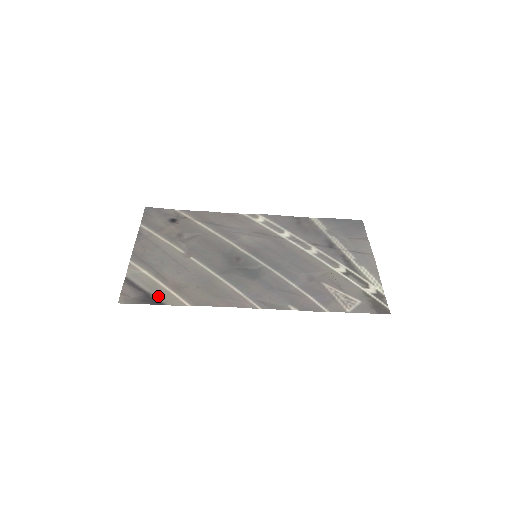
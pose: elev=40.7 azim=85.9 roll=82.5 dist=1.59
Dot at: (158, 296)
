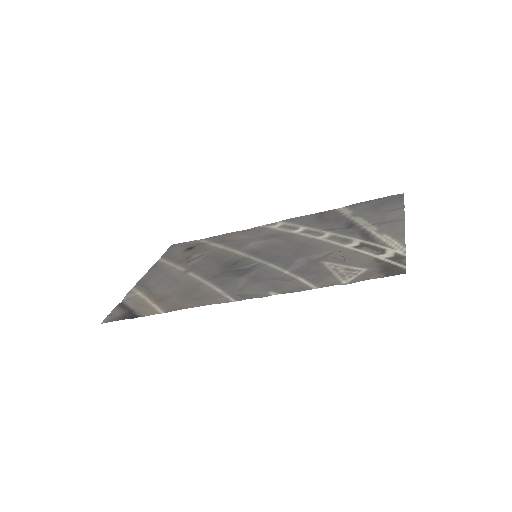
Dot at: (139, 311)
